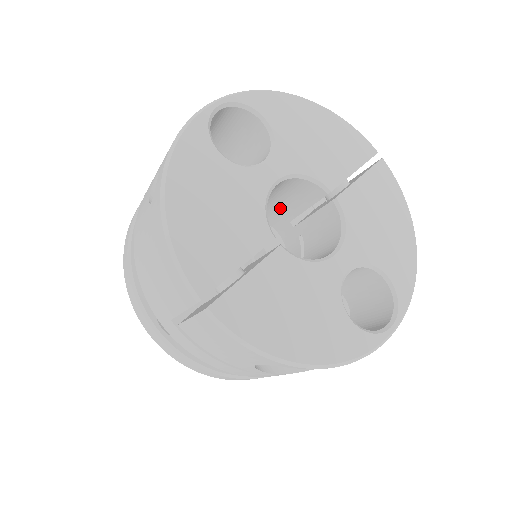
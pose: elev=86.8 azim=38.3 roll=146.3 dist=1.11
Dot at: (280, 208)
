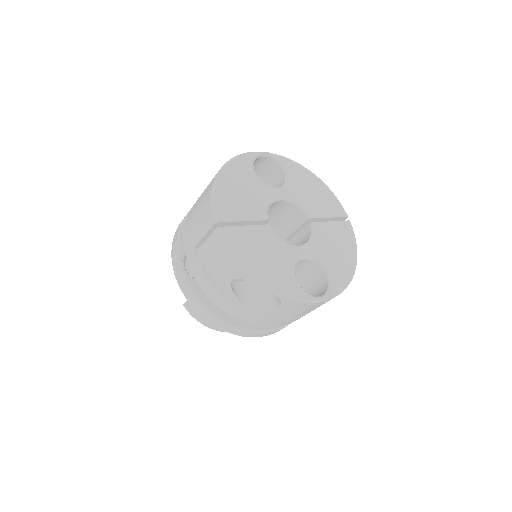
Dot at: (280, 229)
